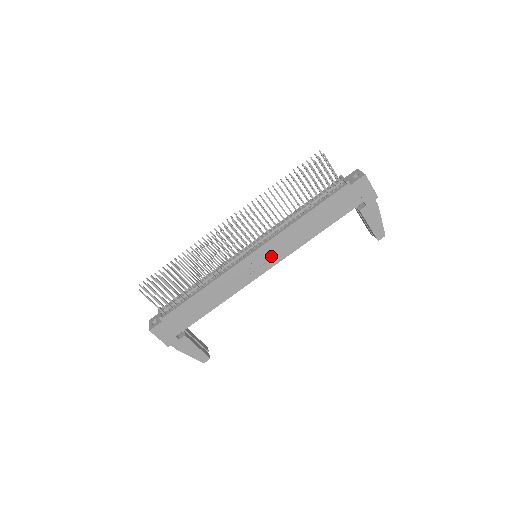
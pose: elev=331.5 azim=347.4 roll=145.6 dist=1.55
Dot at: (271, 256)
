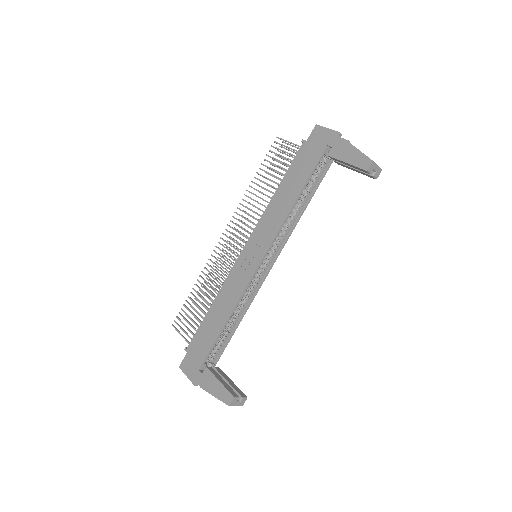
Dot at: (261, 244)
